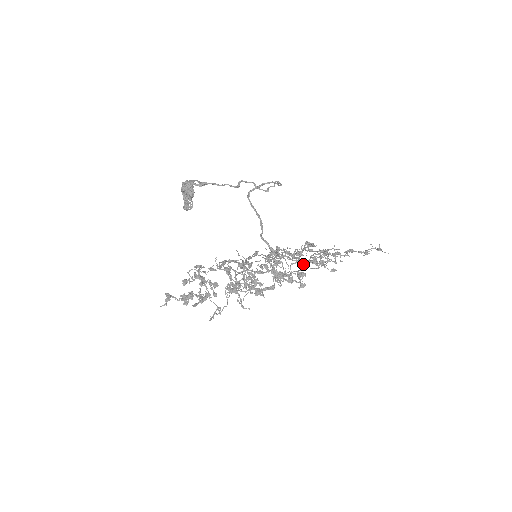
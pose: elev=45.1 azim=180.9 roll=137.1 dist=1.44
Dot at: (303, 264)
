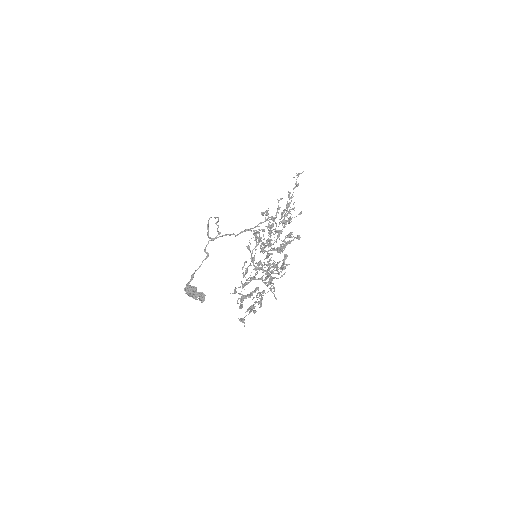
Dot at: (271, 217)
